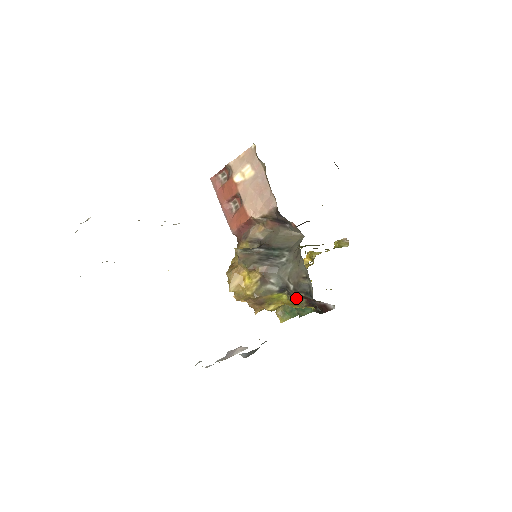
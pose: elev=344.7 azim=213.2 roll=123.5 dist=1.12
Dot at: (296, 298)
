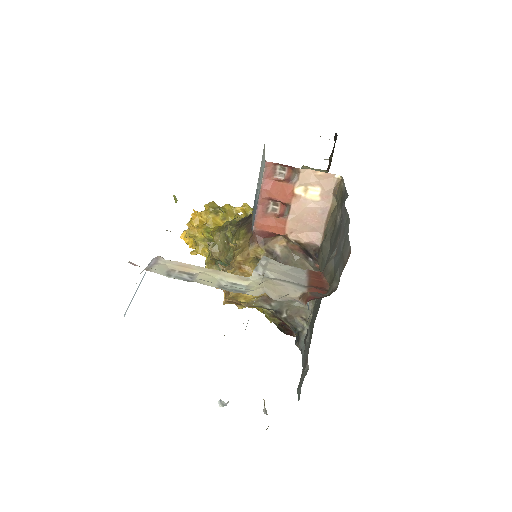
Dot at: (275, 317)
